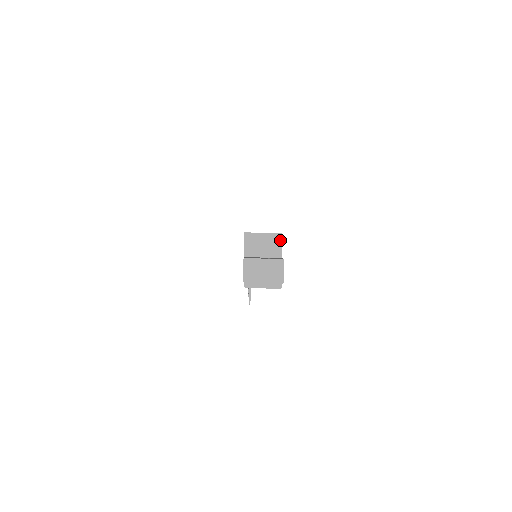
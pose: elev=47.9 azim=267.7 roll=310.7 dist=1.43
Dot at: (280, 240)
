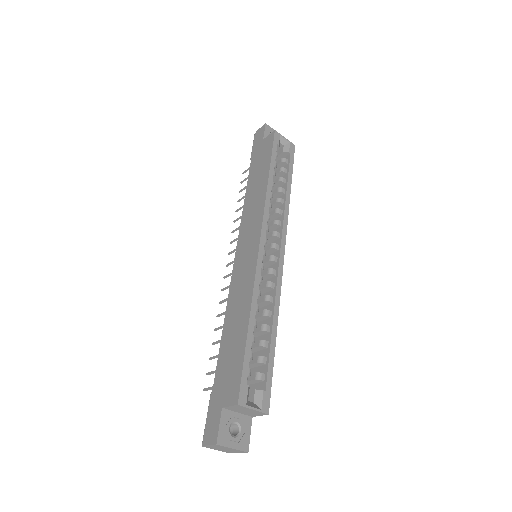
Dot at: occluded
